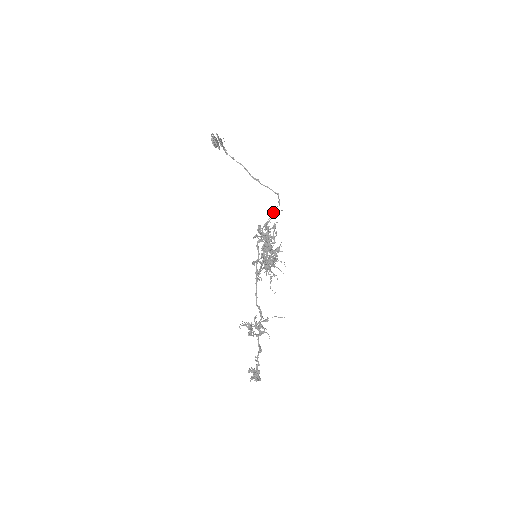
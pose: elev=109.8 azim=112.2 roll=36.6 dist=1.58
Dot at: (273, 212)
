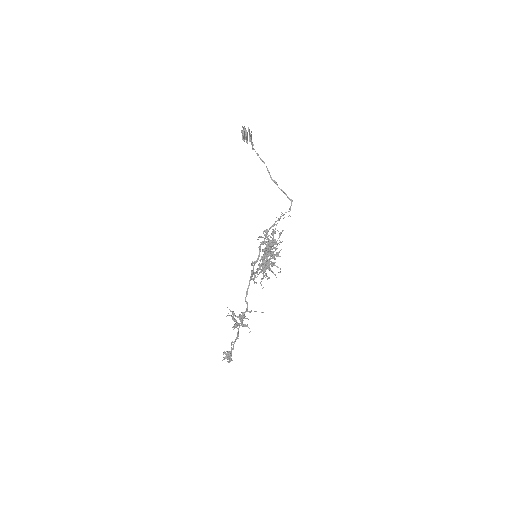
Dot at: occluded
